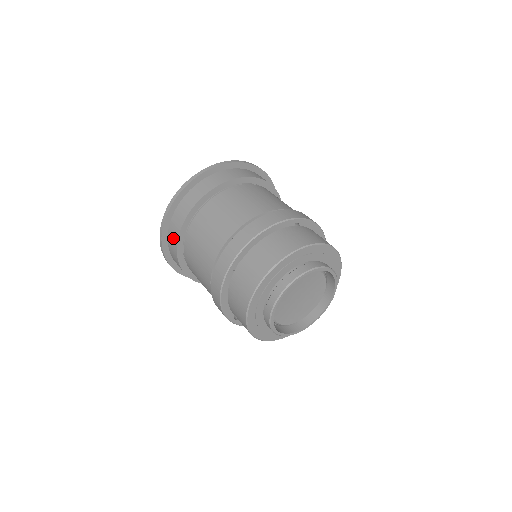
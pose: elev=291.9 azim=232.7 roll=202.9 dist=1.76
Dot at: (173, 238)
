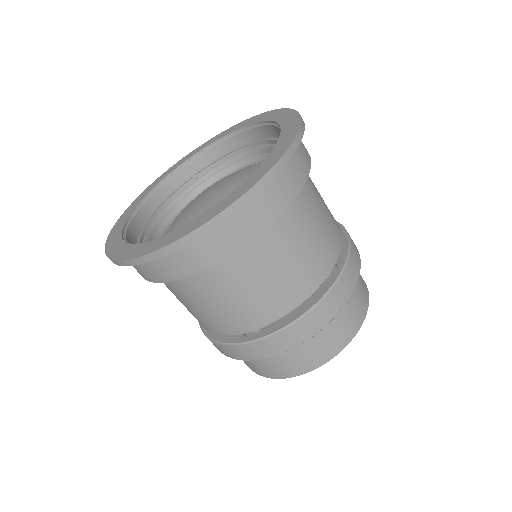
Dot at: (147, 273)
